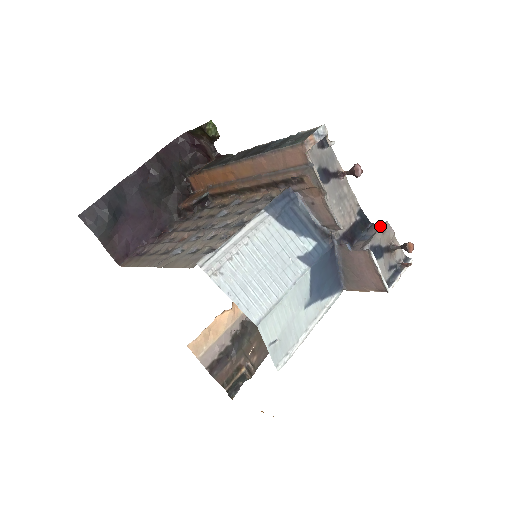
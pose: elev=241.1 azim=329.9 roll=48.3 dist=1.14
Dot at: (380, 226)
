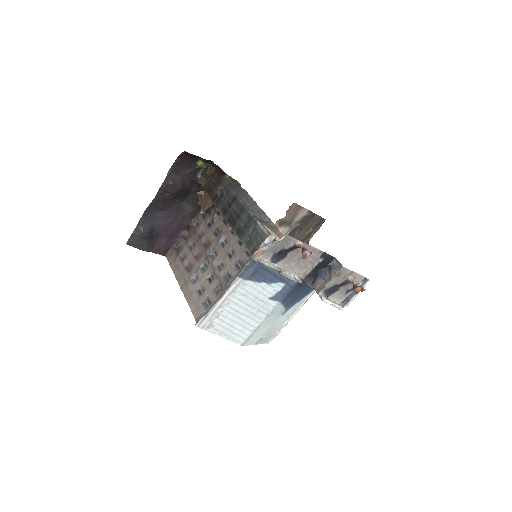
Dot at: (336, 272)
